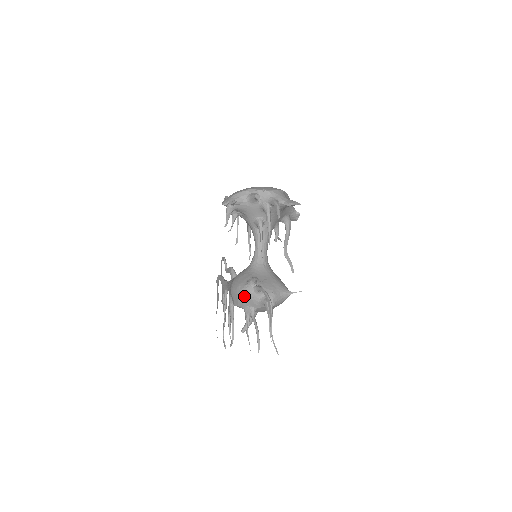
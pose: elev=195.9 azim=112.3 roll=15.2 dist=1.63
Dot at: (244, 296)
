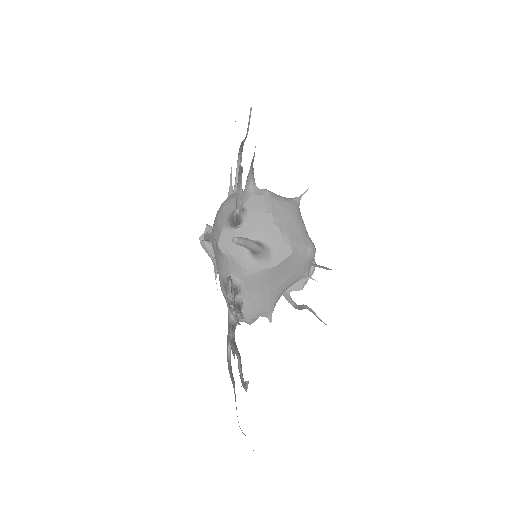
Dot at: (221, 207)
